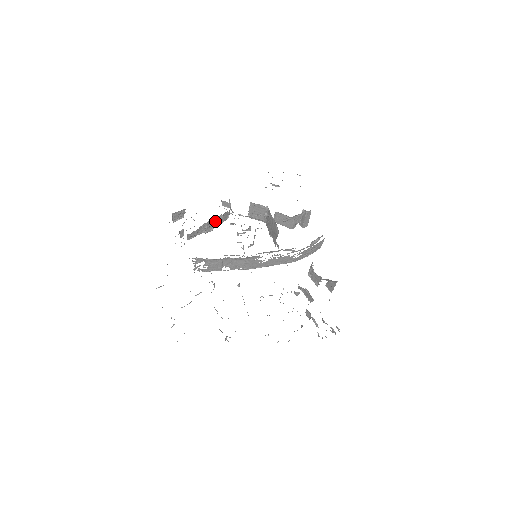
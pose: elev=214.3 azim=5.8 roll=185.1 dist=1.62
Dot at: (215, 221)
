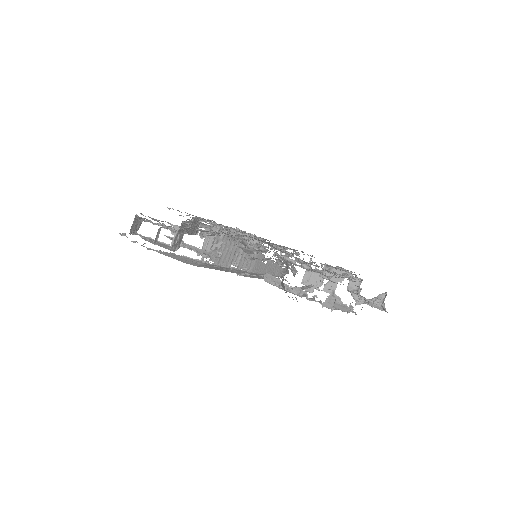
Dot at: (194, 224)
